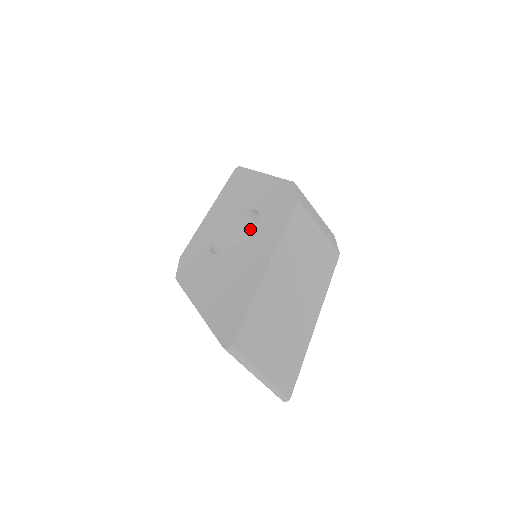
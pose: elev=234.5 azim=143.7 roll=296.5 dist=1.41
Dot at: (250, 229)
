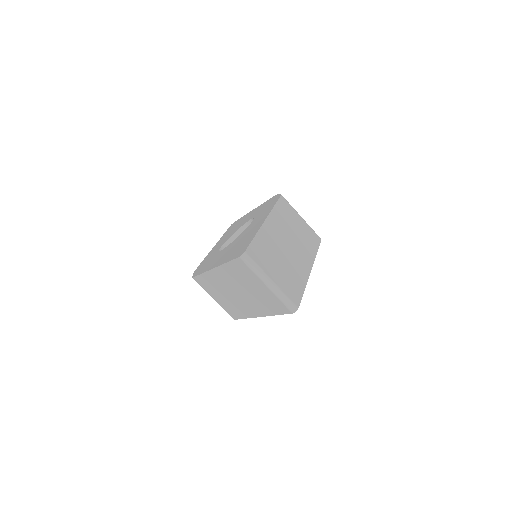
Dot at: occluded
